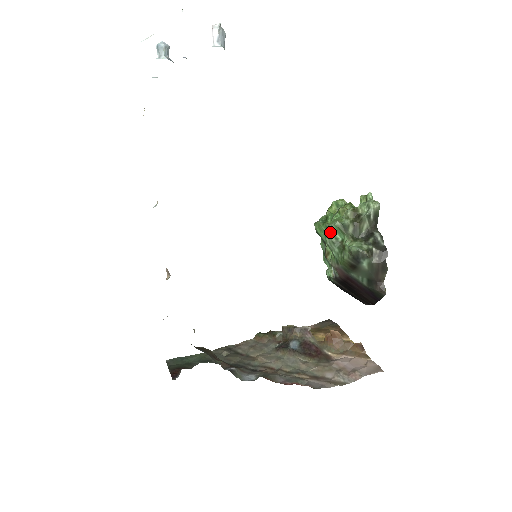
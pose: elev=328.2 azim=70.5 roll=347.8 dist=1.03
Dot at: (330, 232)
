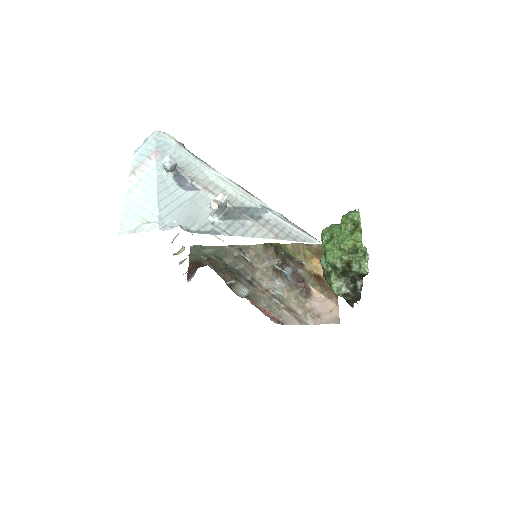
Dot at: occluded
